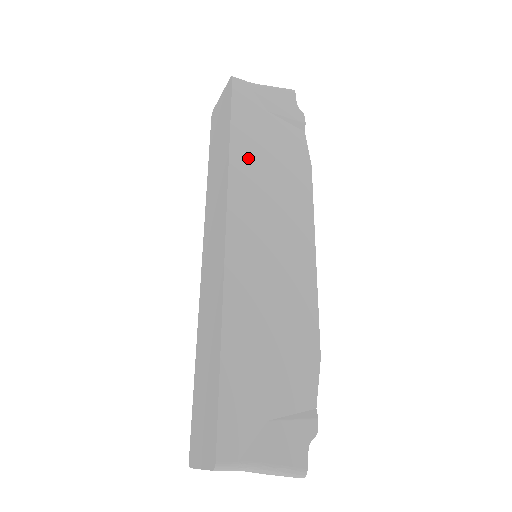
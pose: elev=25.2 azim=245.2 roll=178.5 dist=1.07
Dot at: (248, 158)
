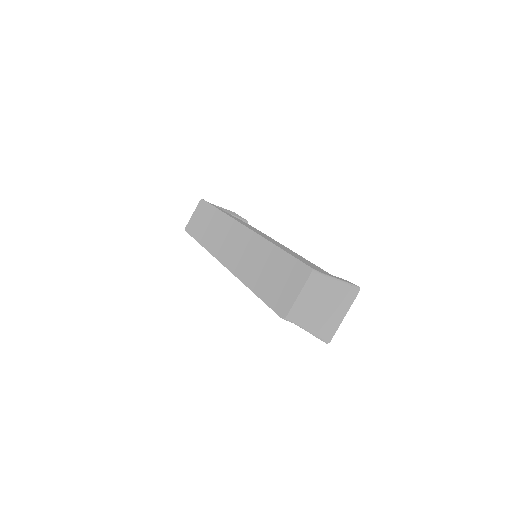
Dot at: occluded
